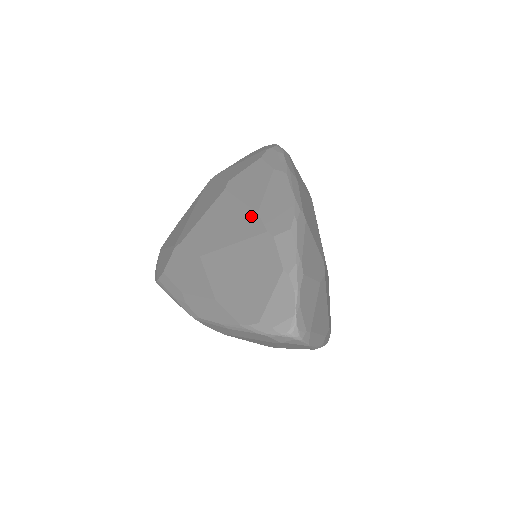
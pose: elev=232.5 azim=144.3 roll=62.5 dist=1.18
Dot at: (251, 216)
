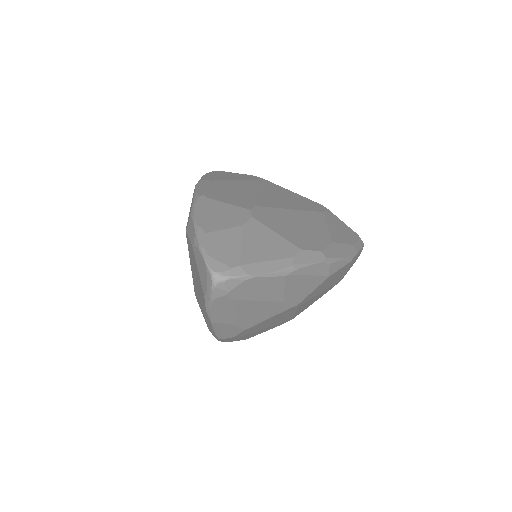
Dot at: occluded
